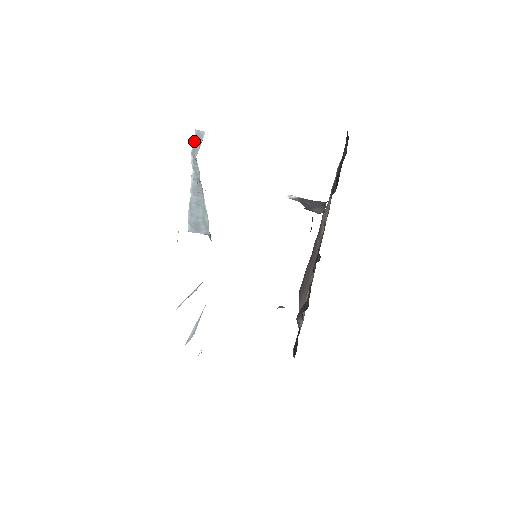
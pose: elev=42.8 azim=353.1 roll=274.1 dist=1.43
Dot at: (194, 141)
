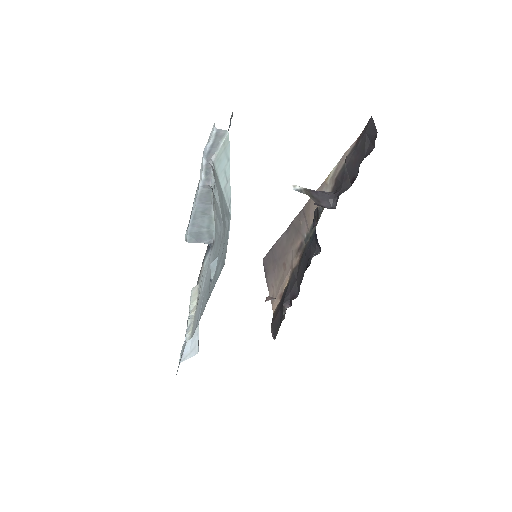
Dot at: (211, 142)
